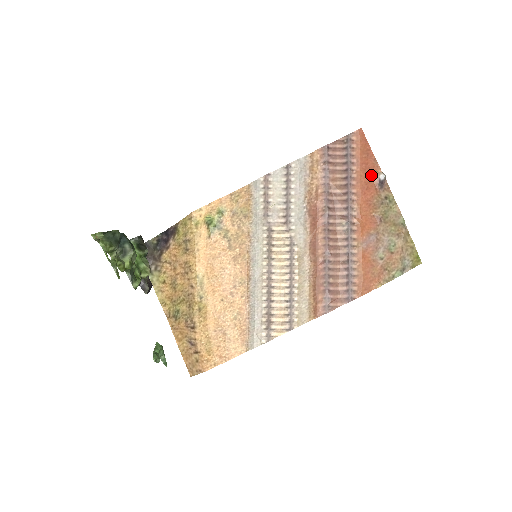
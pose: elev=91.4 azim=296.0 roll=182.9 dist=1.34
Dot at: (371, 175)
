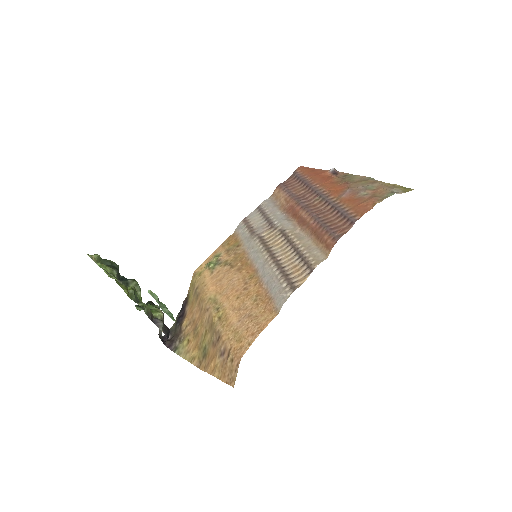
Dot at: (323, 174)
